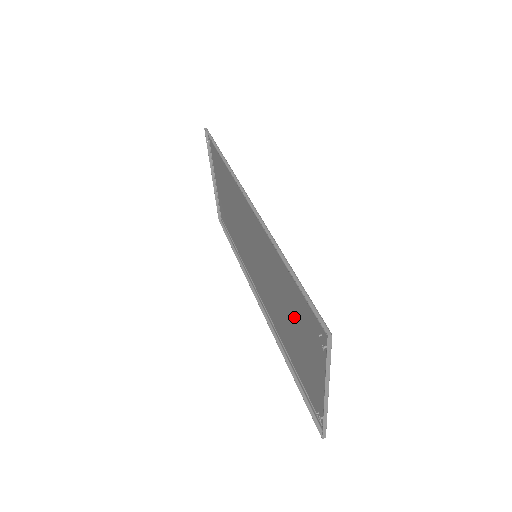
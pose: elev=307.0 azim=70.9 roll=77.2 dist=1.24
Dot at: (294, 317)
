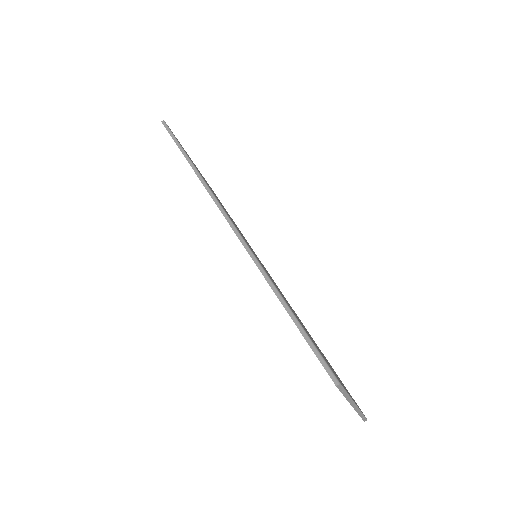
Dot at: occluded
